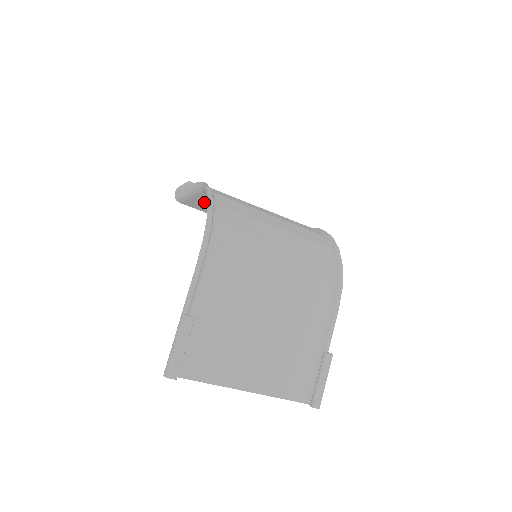
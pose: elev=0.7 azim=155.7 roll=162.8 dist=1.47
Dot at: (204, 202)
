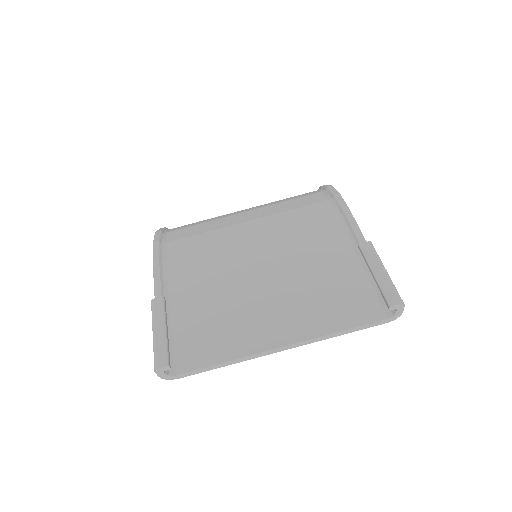
Dot at: occluded
